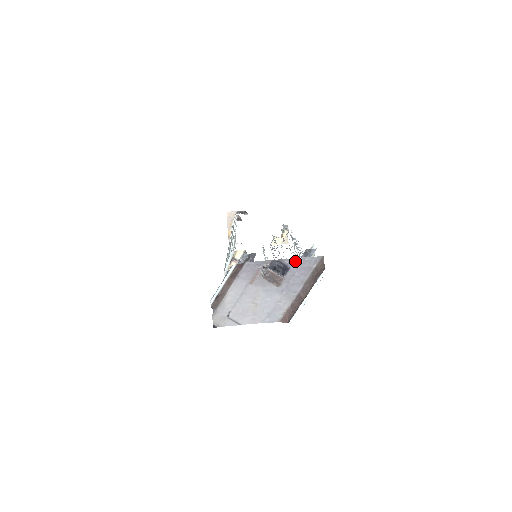
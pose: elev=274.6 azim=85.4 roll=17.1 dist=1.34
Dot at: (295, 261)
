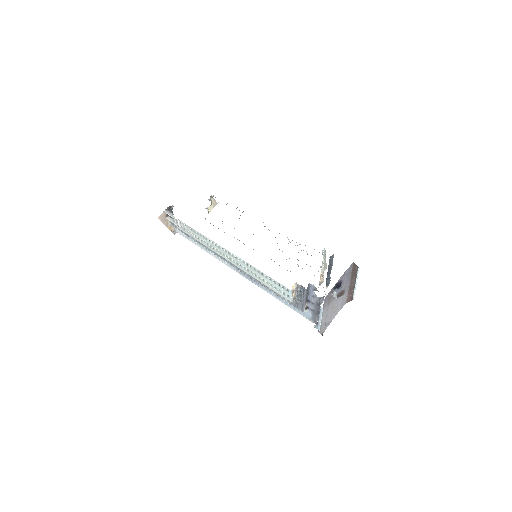
Dot at: (343, 276)
